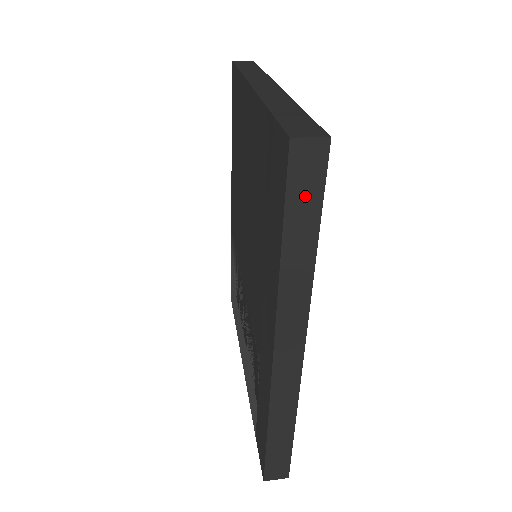
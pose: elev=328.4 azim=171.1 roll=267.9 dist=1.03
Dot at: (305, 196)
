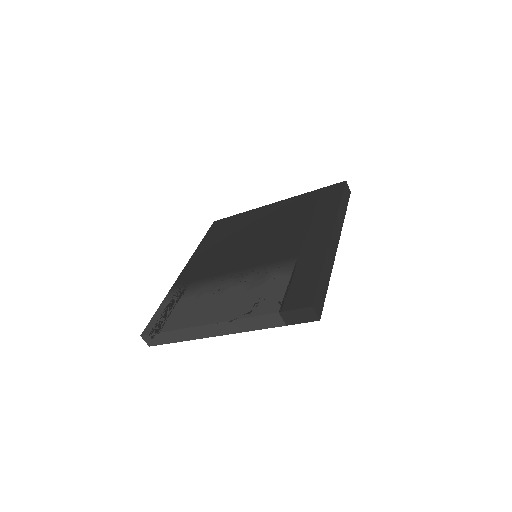
Dot at: (346, 196)
